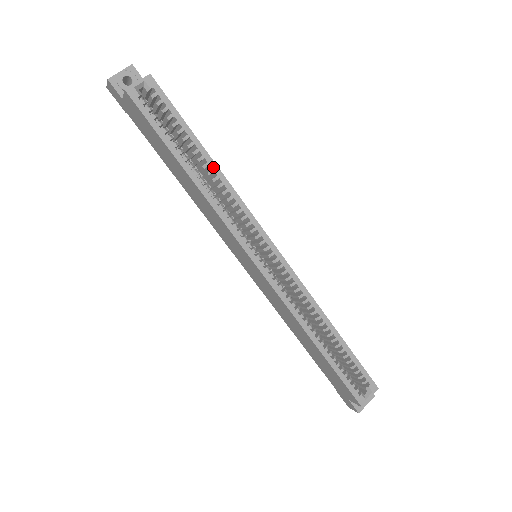
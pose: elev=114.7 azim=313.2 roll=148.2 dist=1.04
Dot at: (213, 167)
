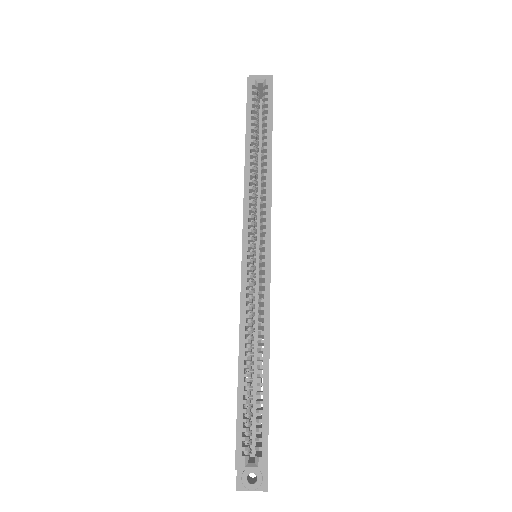
Dot at: (268, 158)
